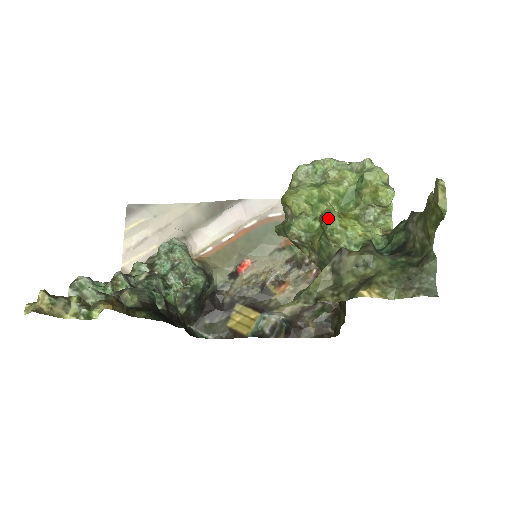
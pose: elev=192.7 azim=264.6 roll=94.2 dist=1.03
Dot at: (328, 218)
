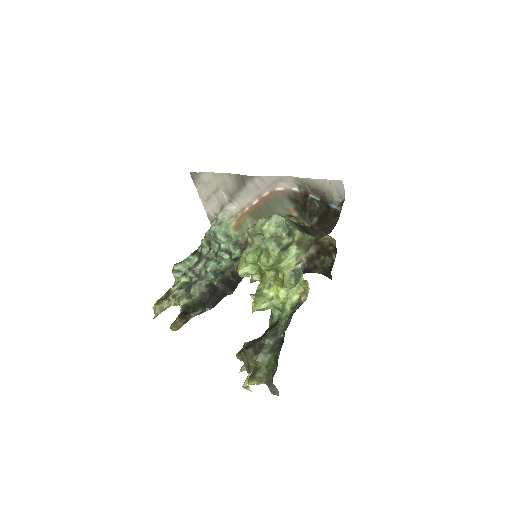
Dot at: (257, 297)
